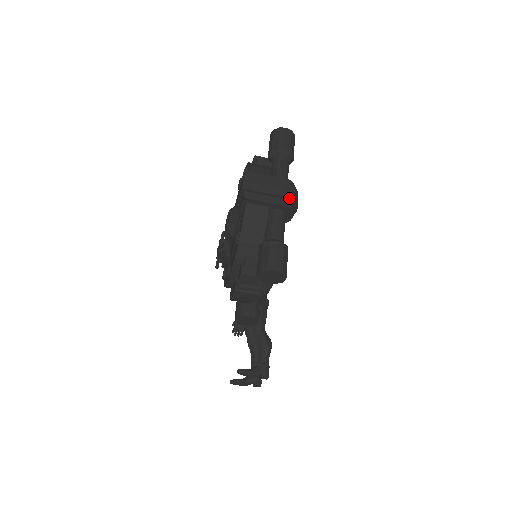
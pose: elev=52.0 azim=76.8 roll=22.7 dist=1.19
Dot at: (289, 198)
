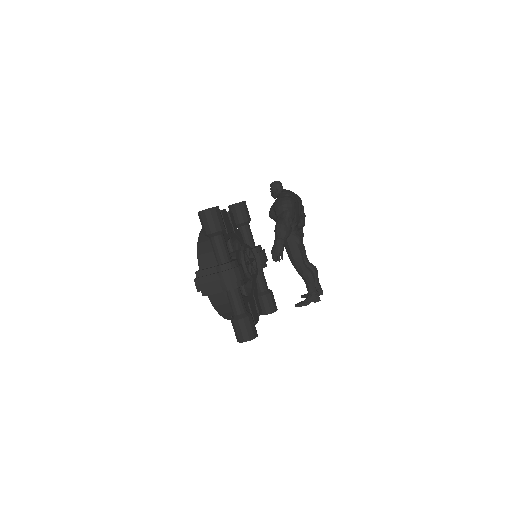
Dot at: (231, 283)
